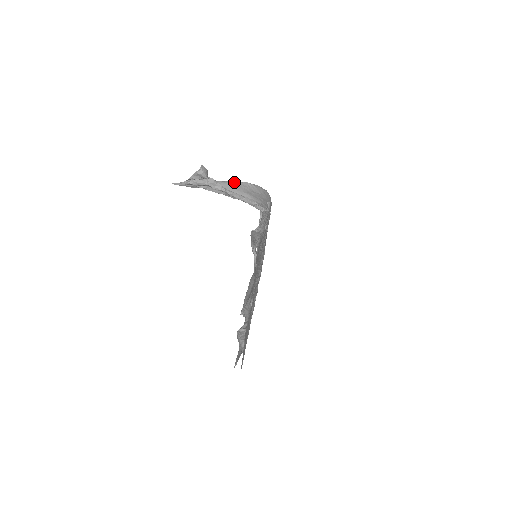
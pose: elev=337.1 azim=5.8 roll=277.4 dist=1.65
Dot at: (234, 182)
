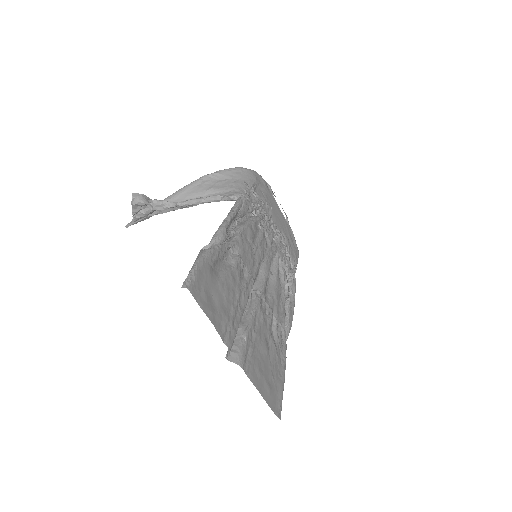
Dot at: (189, 185)
